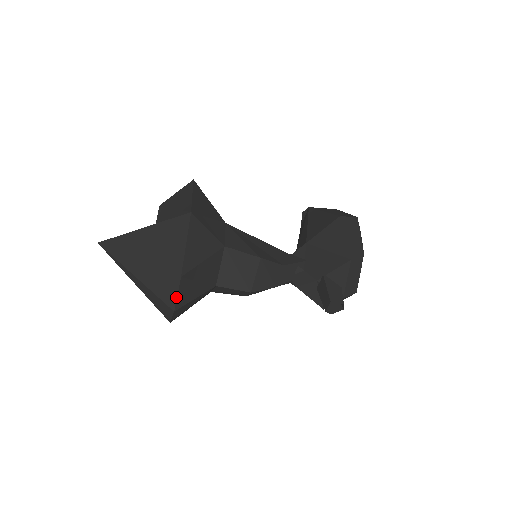
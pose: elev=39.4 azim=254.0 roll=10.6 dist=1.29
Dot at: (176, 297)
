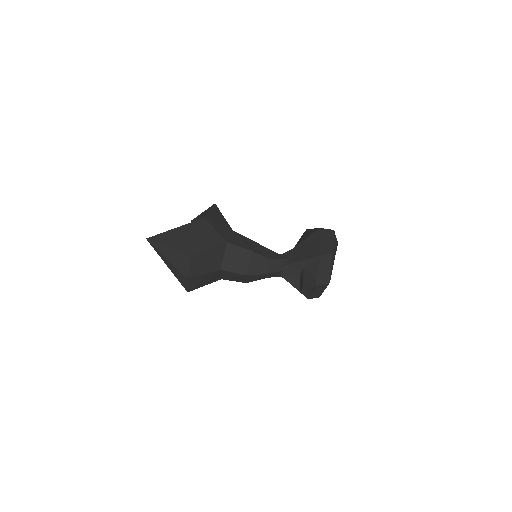
Dot at: (188, 269)
